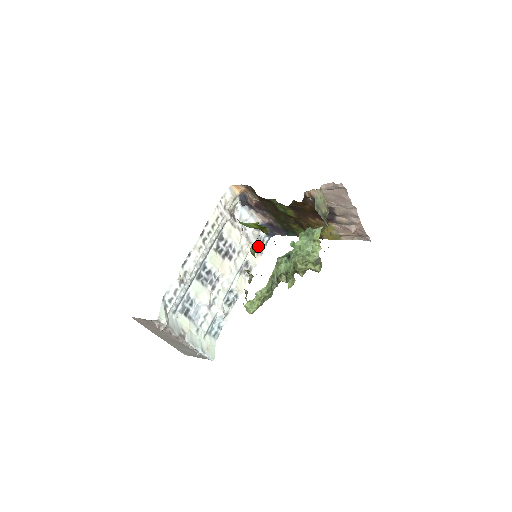
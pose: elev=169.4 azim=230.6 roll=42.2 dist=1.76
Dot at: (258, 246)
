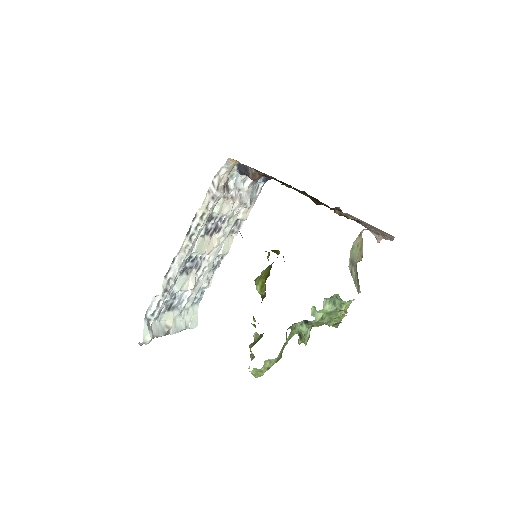
Dot at: (251, 198)
